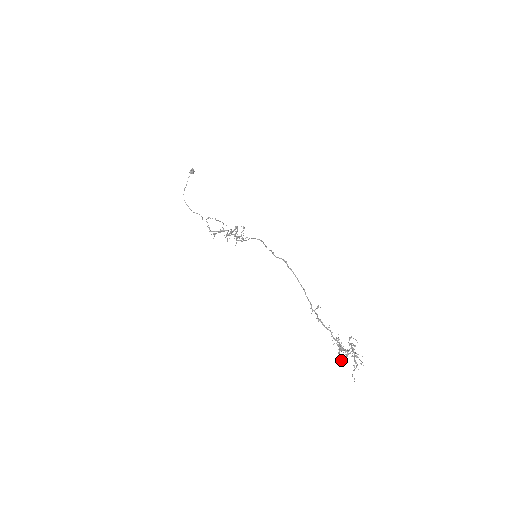
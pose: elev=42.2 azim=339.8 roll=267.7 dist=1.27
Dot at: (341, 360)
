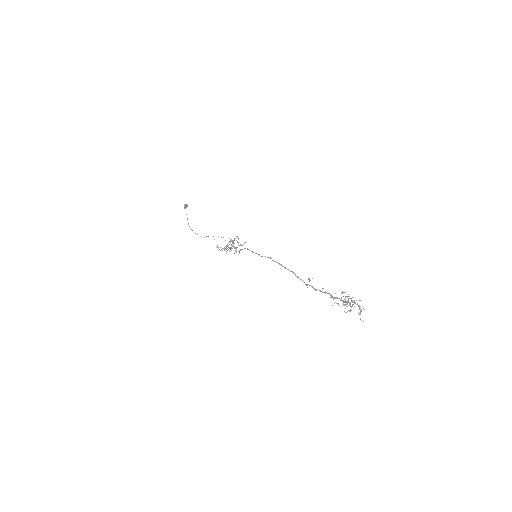
Dot at: (346, 312)
